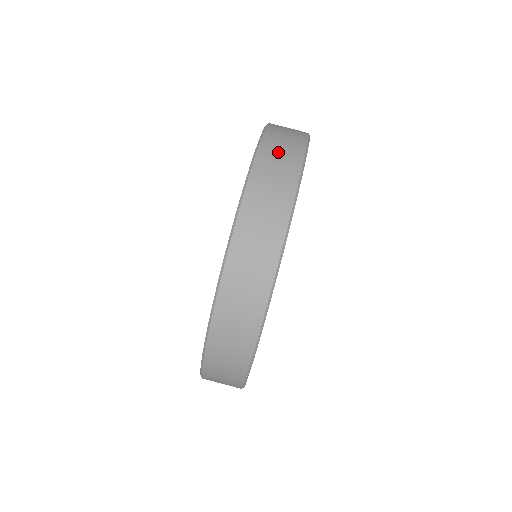
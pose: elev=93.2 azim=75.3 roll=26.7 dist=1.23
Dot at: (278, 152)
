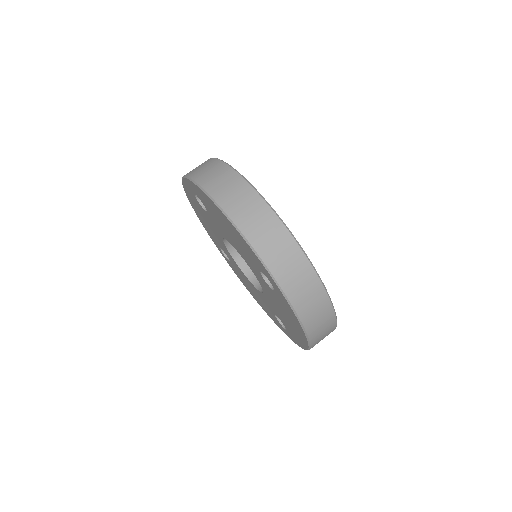
Dot at: (212, 176)
